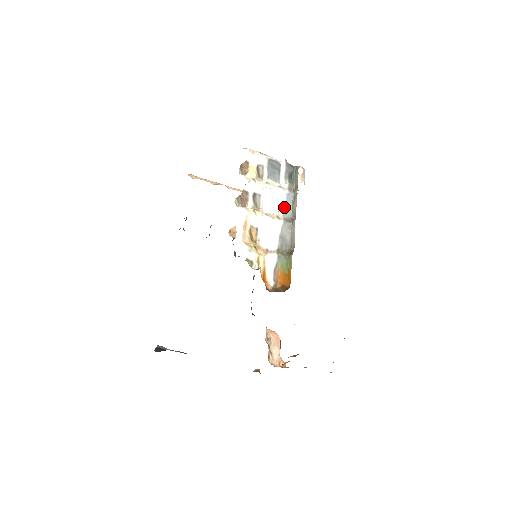
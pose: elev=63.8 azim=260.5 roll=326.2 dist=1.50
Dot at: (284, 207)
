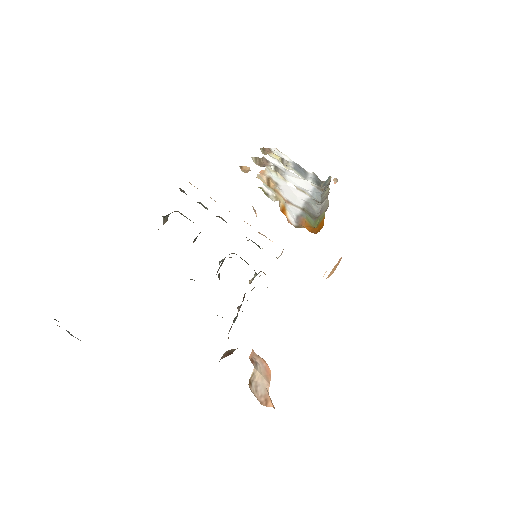
Dot at: (311, 192)
